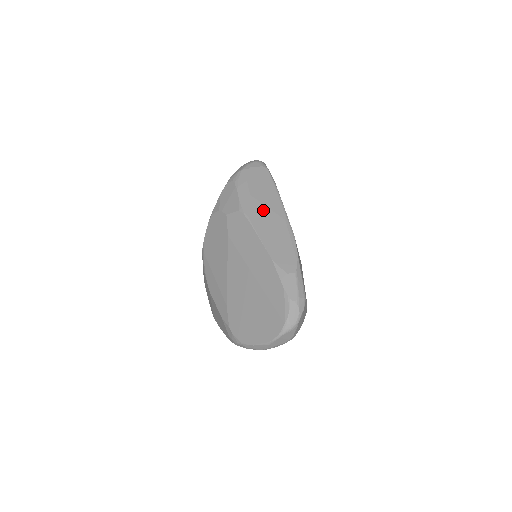
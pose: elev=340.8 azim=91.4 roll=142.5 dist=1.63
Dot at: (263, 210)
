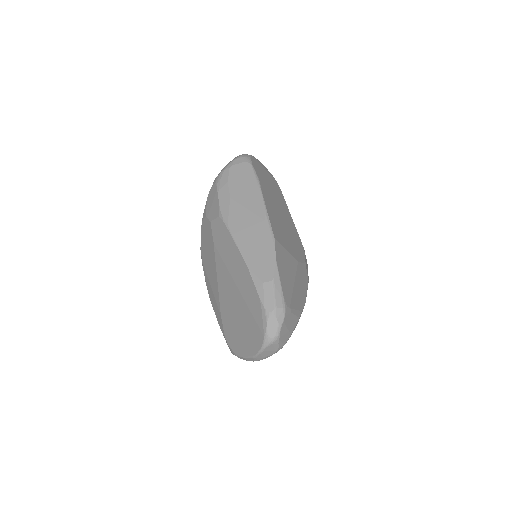
Dot at: (242, 213)
